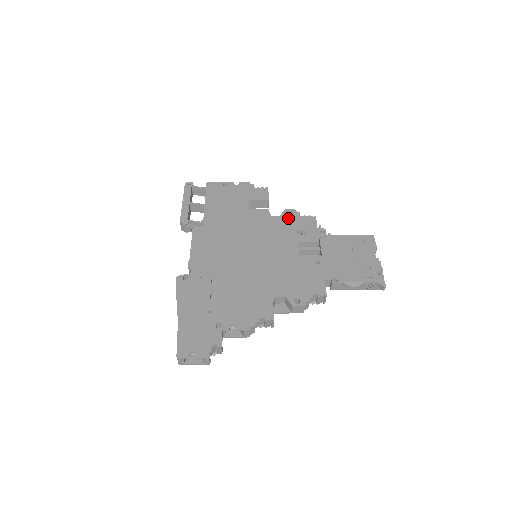
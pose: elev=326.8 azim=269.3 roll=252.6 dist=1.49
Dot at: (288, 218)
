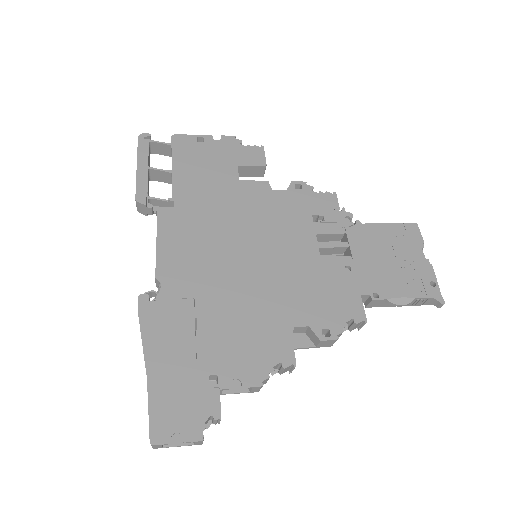
Dot at: (297, 195)
